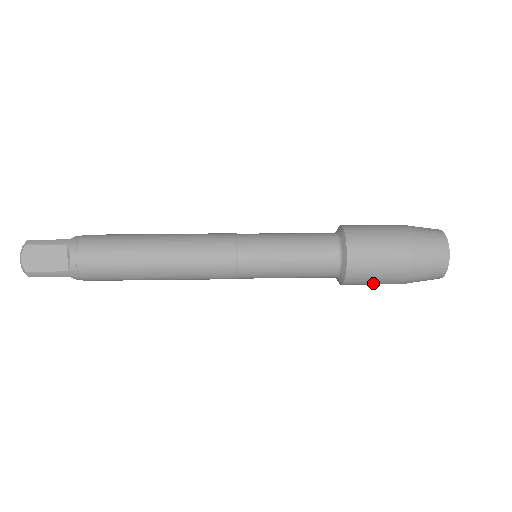
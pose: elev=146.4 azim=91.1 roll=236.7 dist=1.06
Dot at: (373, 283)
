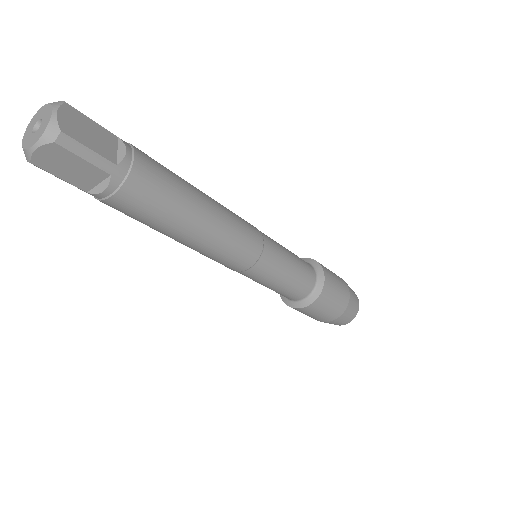
Dot at: (326, 310)
